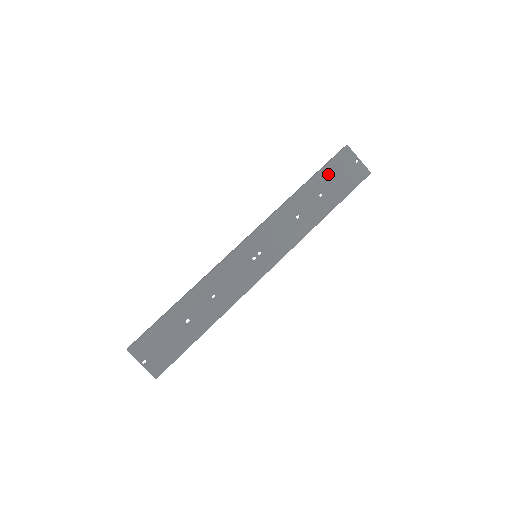
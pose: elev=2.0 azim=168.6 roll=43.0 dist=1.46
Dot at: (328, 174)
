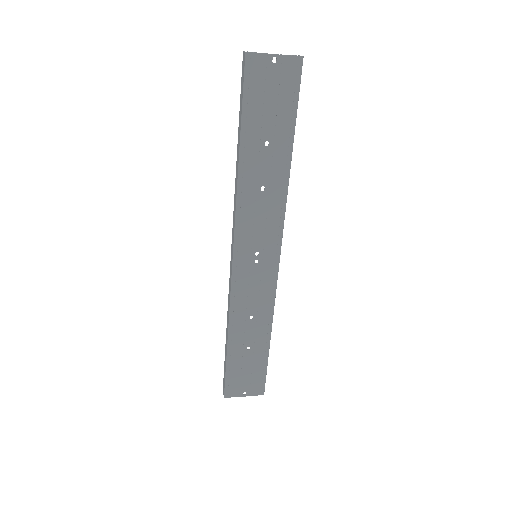
Dot at: (254, 112)
